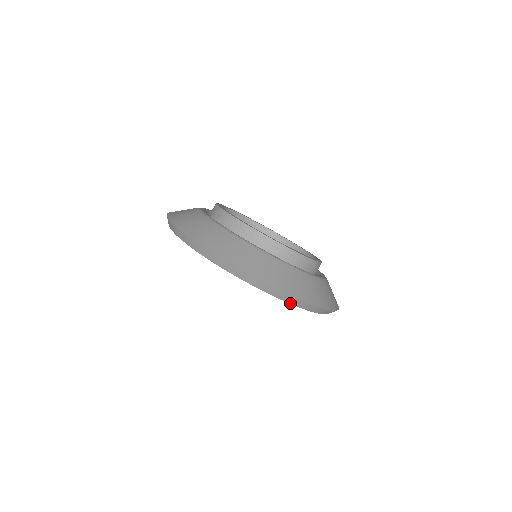
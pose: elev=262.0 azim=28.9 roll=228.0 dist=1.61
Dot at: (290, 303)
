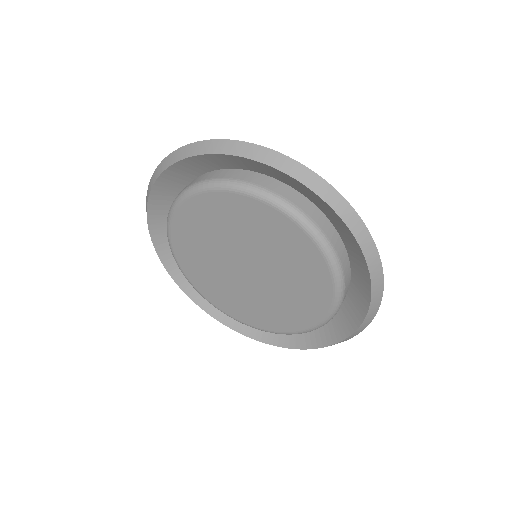
Dot at: (248, 158)
